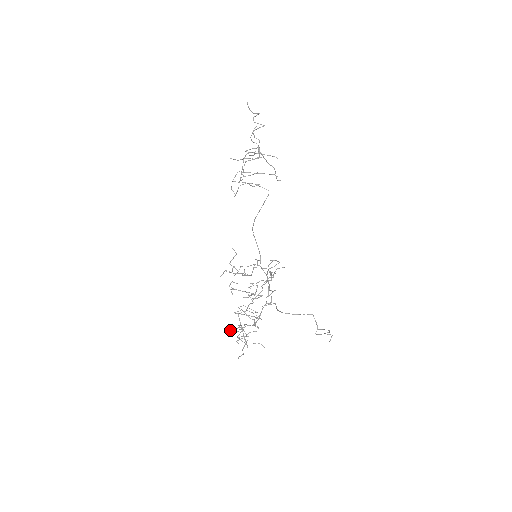
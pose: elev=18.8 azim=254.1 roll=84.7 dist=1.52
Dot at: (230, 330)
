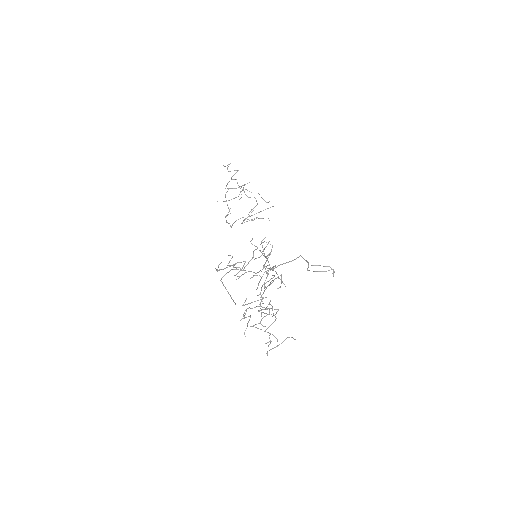
Dot at: occluded
